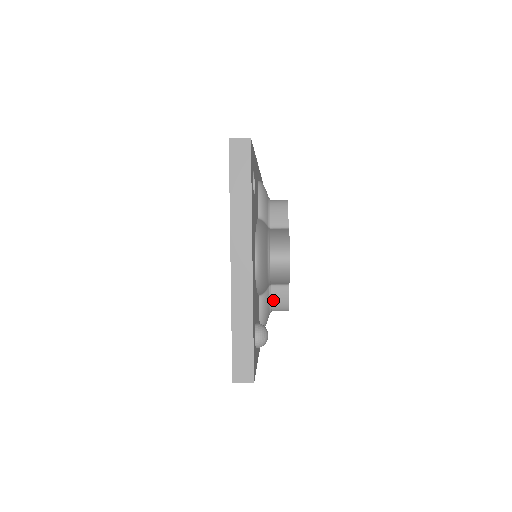
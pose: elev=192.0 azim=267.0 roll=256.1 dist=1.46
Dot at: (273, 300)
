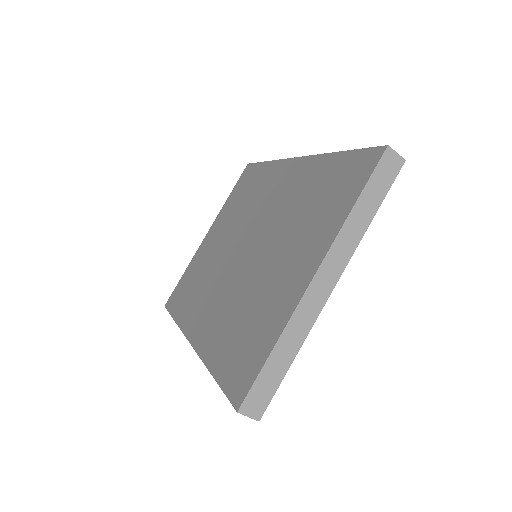
Dot at: occluded
